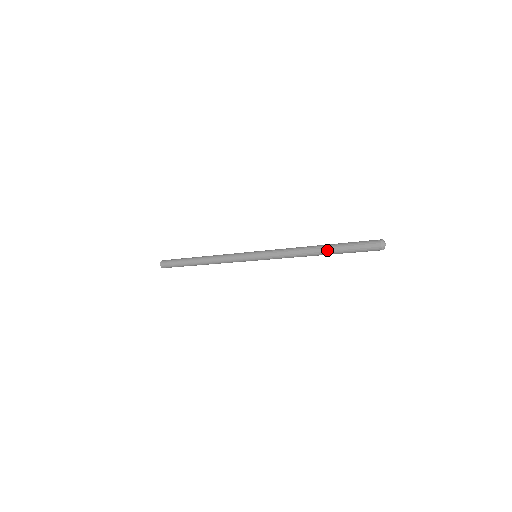
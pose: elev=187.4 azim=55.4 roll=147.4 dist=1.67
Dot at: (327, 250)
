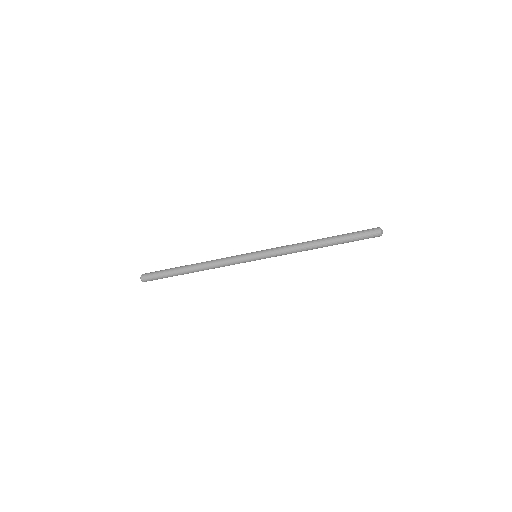
Dot at: (331, 237)
